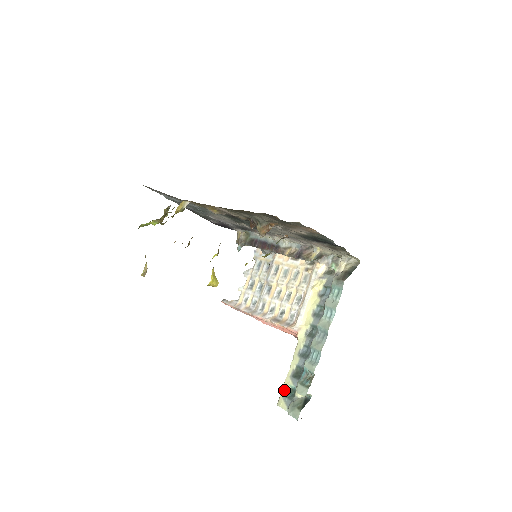
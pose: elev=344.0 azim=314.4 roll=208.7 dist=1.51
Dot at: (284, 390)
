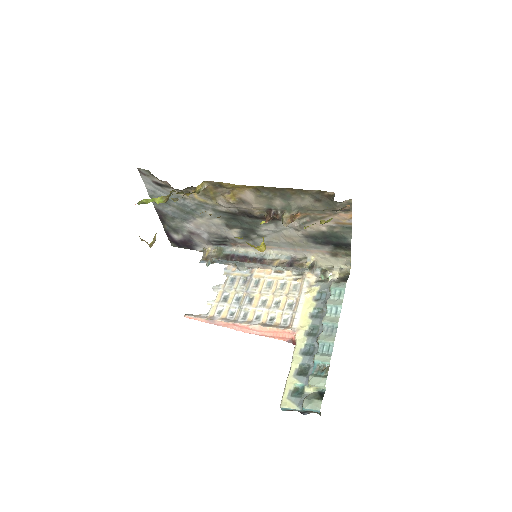
Dot at: (288, 390)
